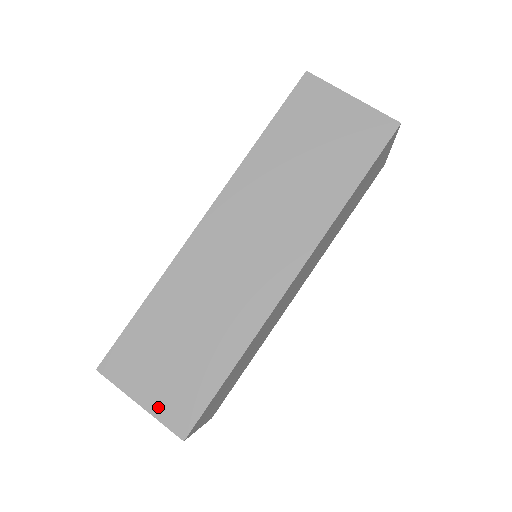
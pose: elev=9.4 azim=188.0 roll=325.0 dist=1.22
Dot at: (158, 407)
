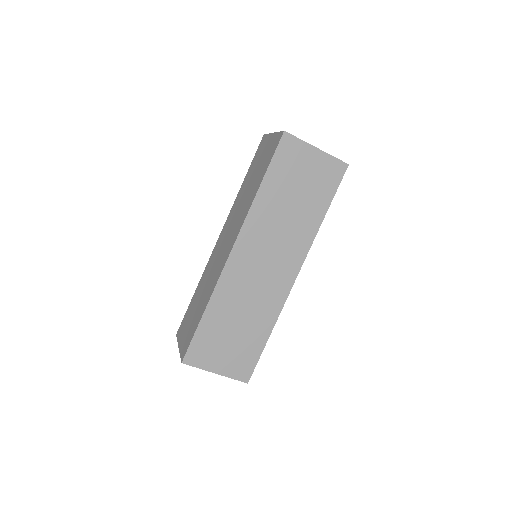
Dot at: (182, 347)
